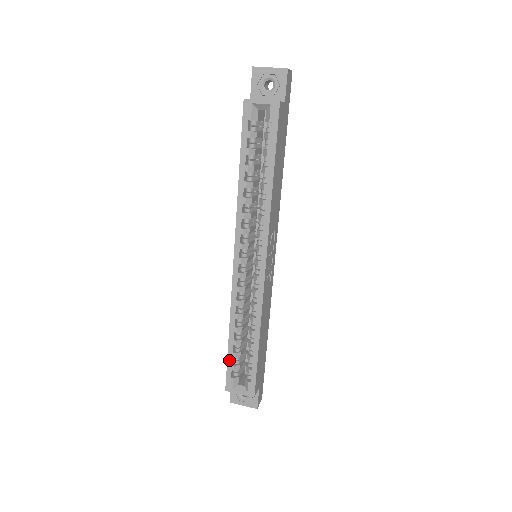
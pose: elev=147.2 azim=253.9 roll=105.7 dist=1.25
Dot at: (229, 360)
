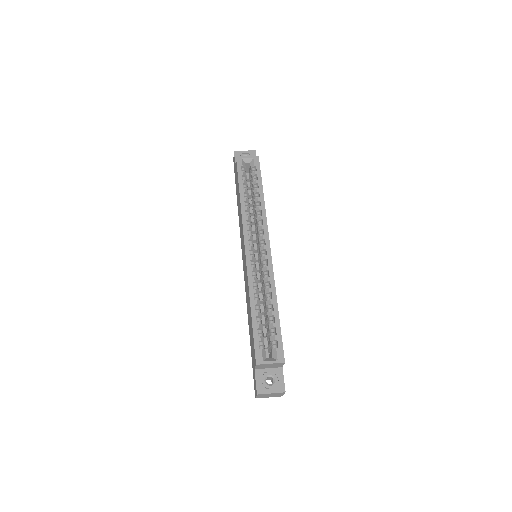
Dot at: (255, 332)
